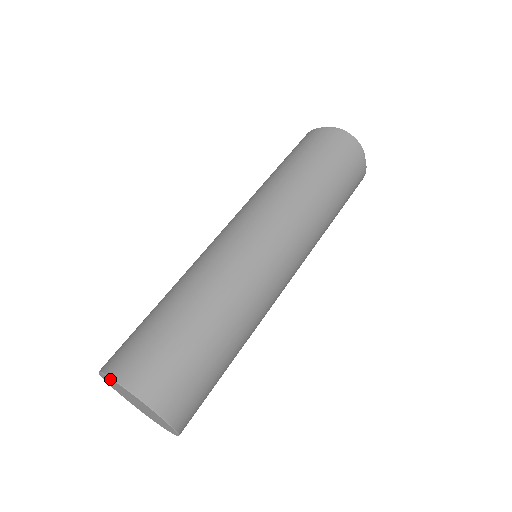
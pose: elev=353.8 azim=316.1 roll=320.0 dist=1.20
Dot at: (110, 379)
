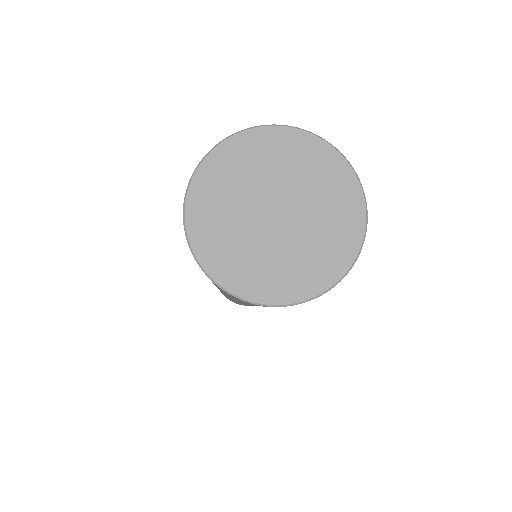
Dot at: (285, 132)
